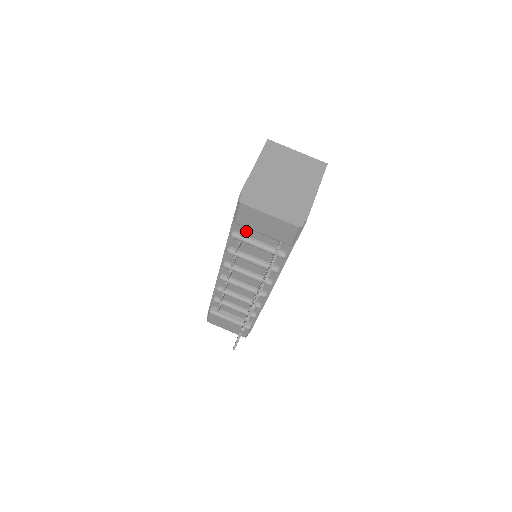
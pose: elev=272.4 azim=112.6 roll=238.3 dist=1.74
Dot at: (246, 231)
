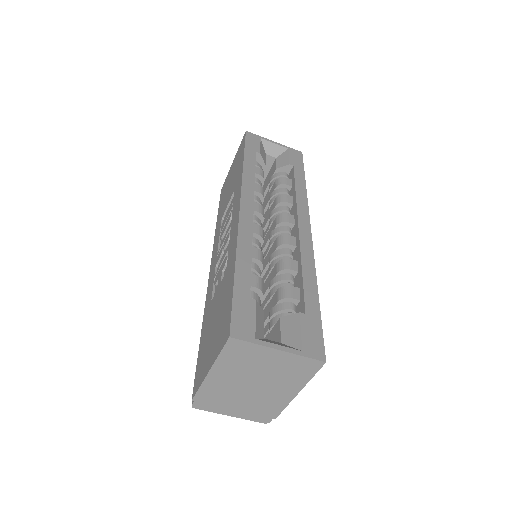
Dot at: occluded
